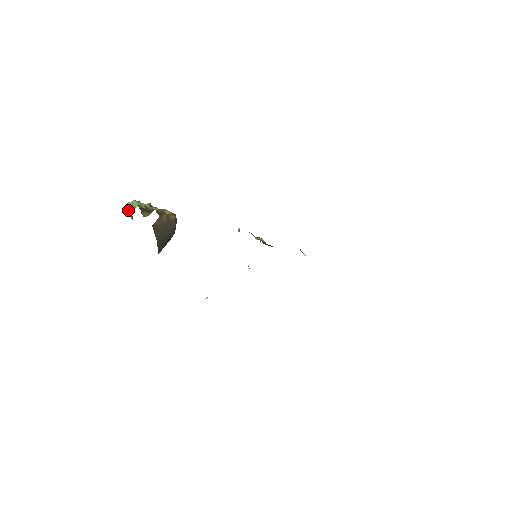
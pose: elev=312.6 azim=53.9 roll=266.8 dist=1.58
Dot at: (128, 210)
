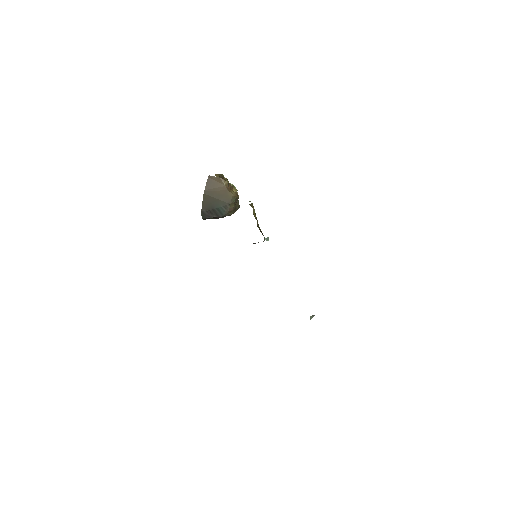
Dot at: occluded
